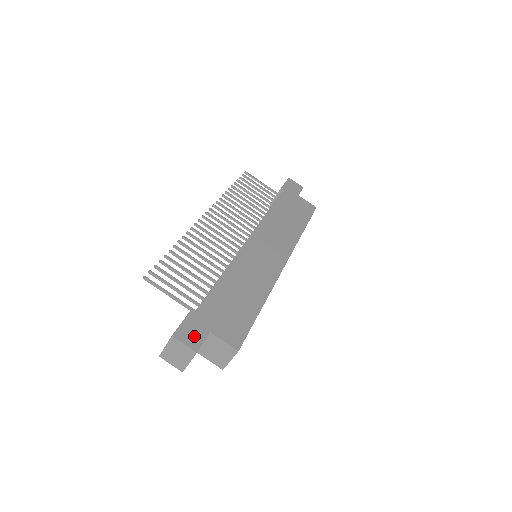
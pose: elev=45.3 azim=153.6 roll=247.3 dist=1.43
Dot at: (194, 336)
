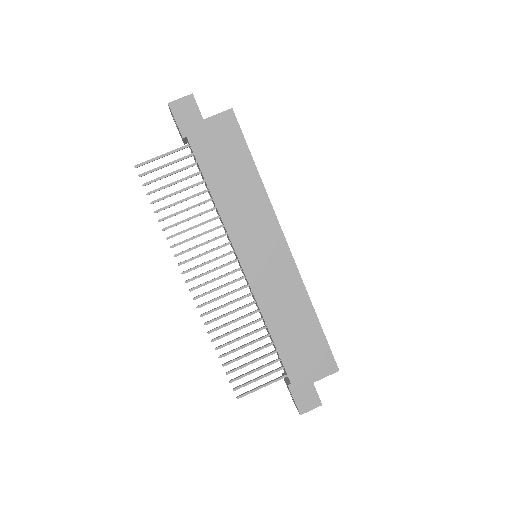
Dot at: (309, 398)
